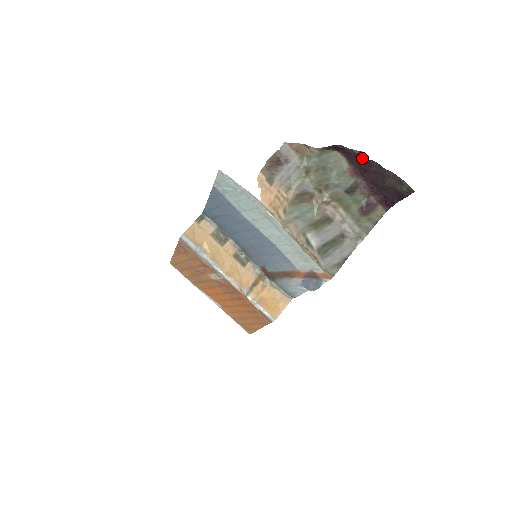
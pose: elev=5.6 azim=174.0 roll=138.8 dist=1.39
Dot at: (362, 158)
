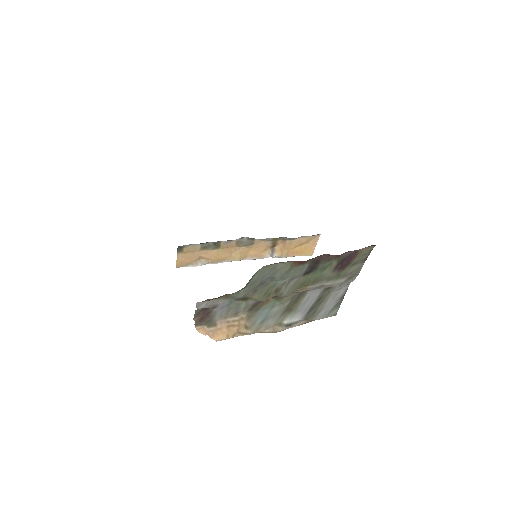
Dot at: occluded
